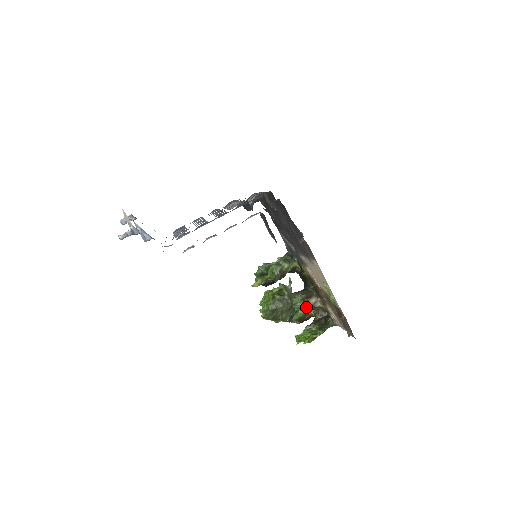
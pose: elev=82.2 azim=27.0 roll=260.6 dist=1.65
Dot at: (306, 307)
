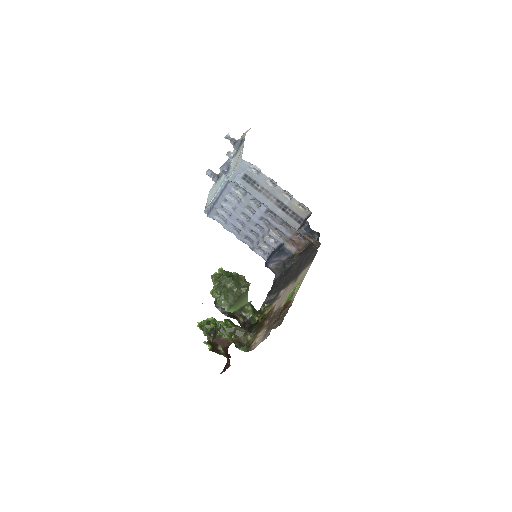
Dot at: (238, 326)
